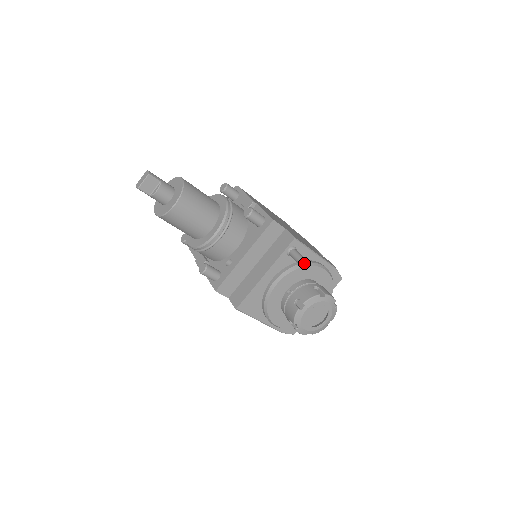
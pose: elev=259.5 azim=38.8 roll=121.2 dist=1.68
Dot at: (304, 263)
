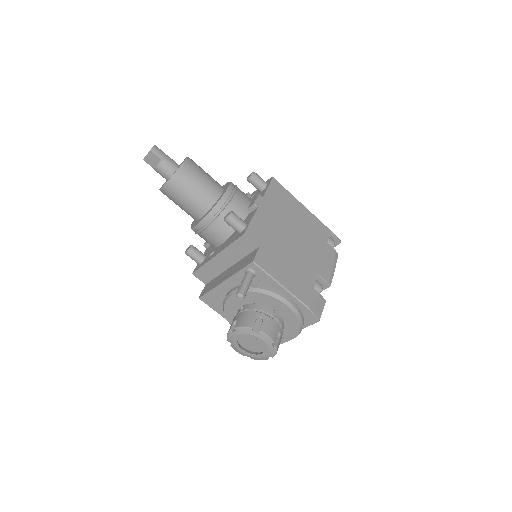
Dot at: (237, 292)
